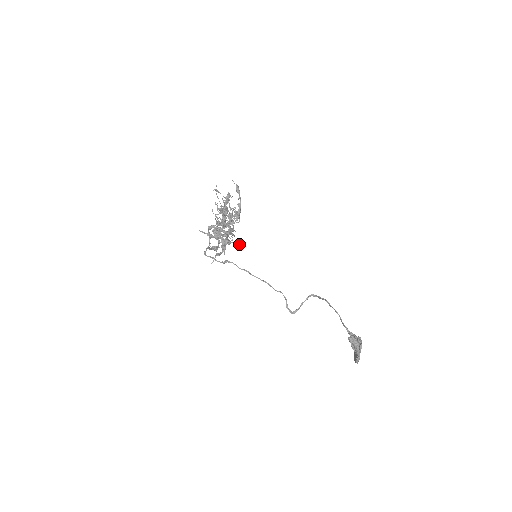
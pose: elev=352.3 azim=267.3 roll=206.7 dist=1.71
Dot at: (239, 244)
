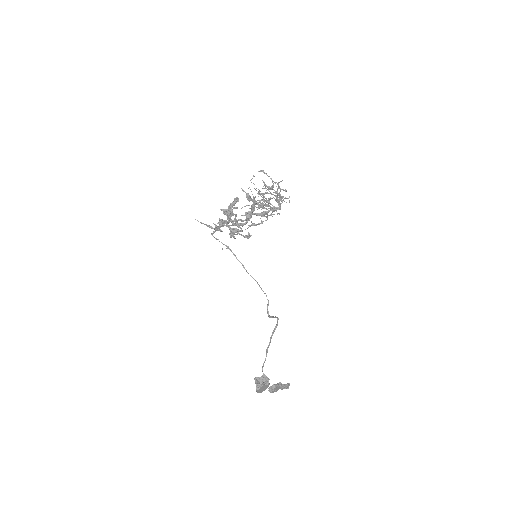
Dot at: (248, 238)
